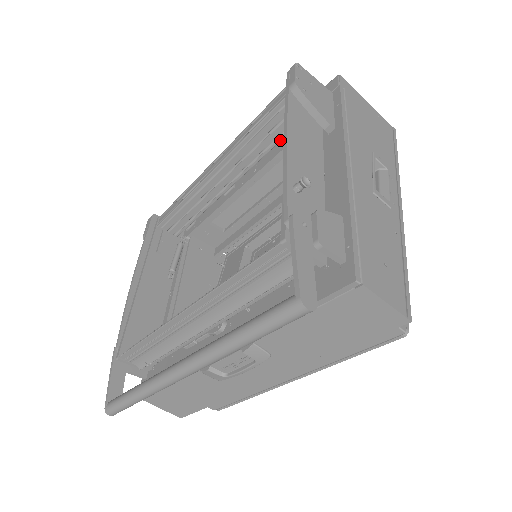
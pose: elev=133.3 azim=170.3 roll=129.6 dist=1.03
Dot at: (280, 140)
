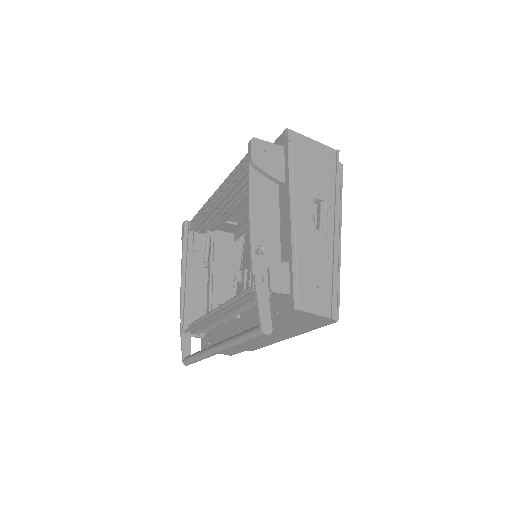
Dot at: occluded
